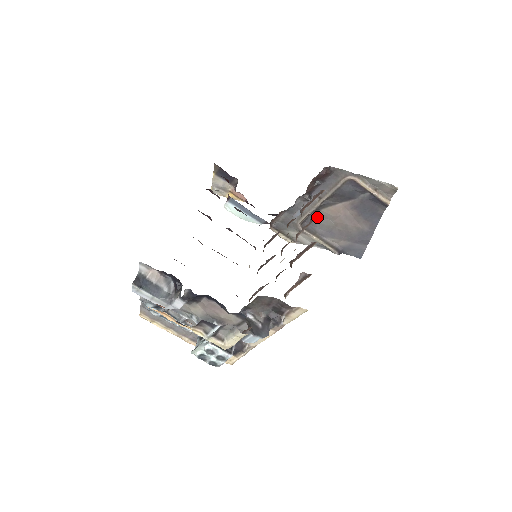
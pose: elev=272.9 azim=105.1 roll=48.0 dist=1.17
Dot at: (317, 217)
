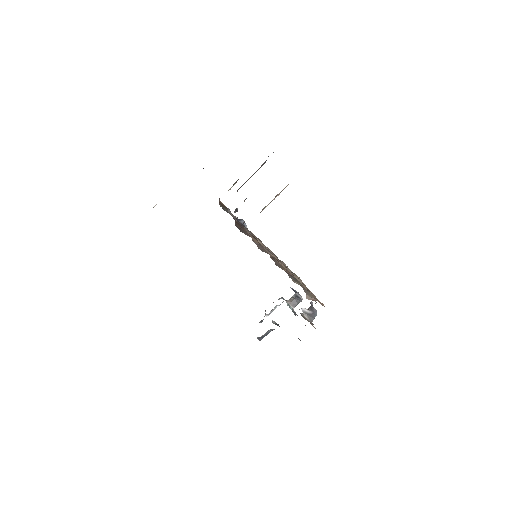
Dot at: occluded
